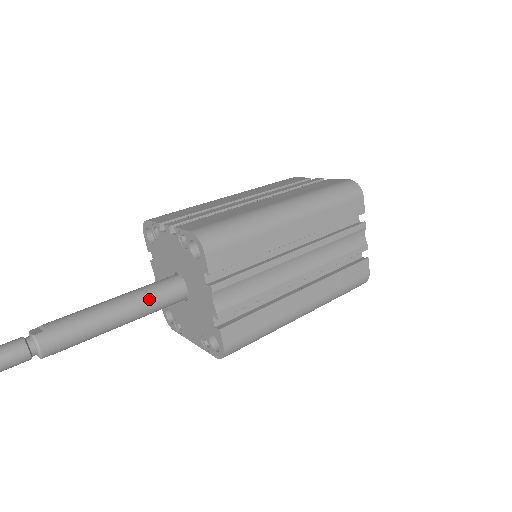
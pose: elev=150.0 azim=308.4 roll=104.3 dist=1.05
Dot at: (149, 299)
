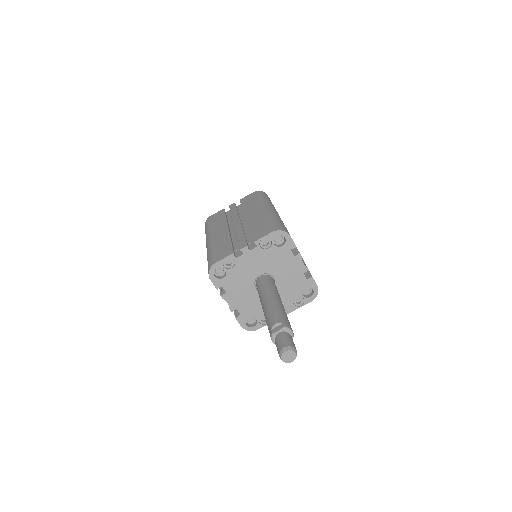
Dot at: (275, 289)
